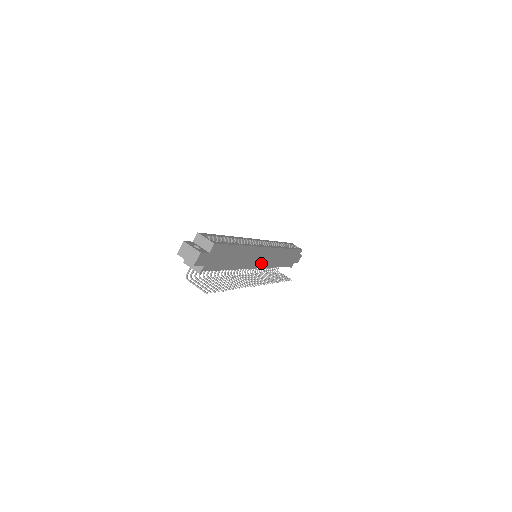
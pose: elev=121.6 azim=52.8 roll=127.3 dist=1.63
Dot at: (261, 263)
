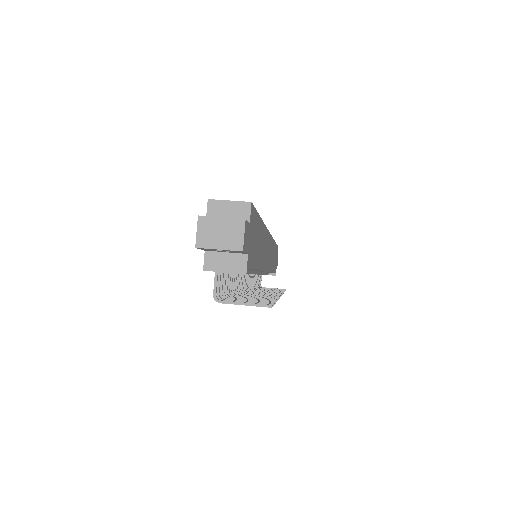
Dot at: (268, 263)
